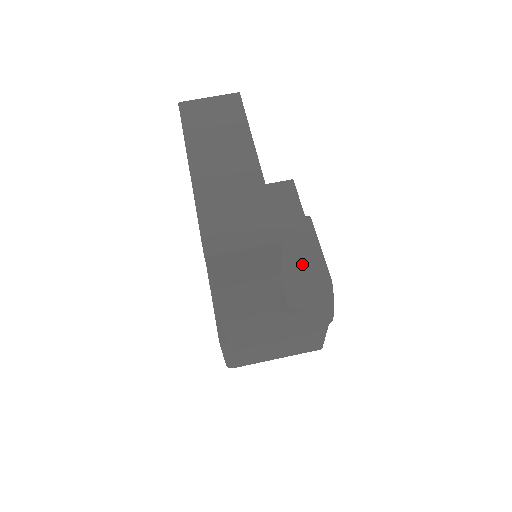
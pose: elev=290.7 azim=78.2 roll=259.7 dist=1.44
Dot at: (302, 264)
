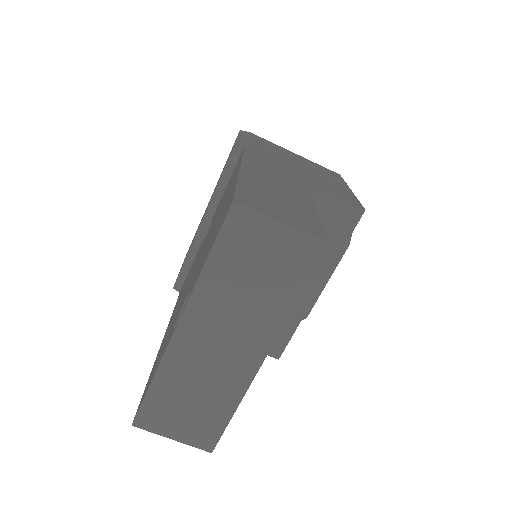
Dot at: occluded
